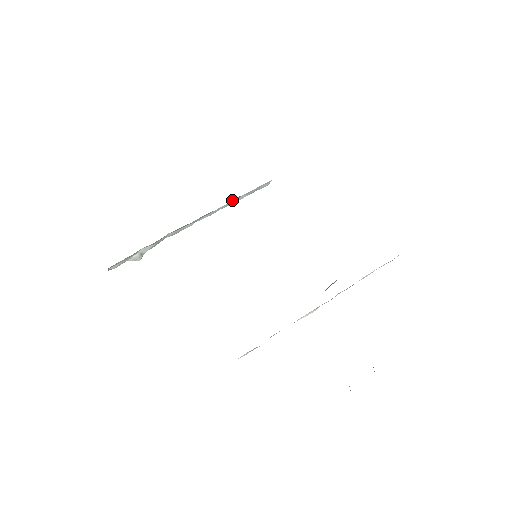
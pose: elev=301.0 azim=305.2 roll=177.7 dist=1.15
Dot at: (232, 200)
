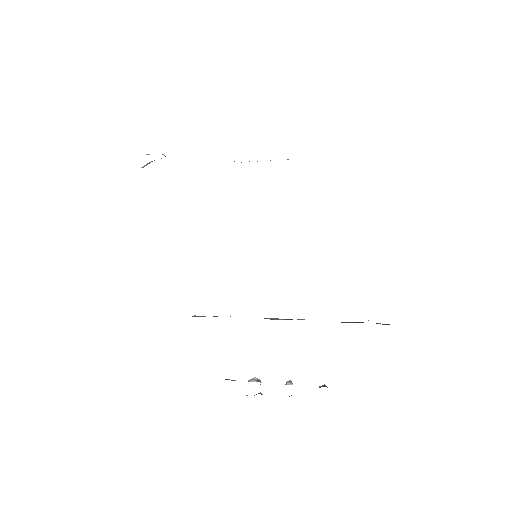
Dot at: occluded
